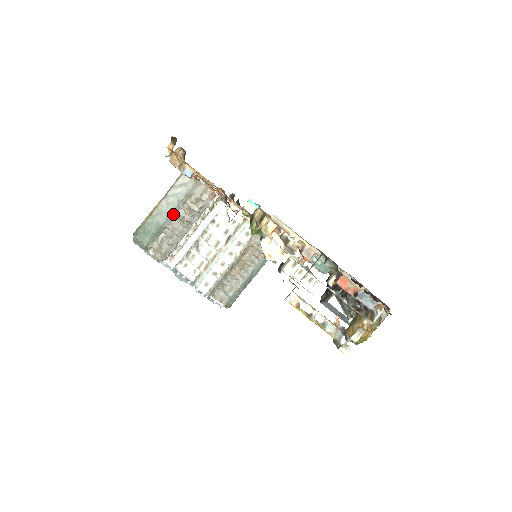
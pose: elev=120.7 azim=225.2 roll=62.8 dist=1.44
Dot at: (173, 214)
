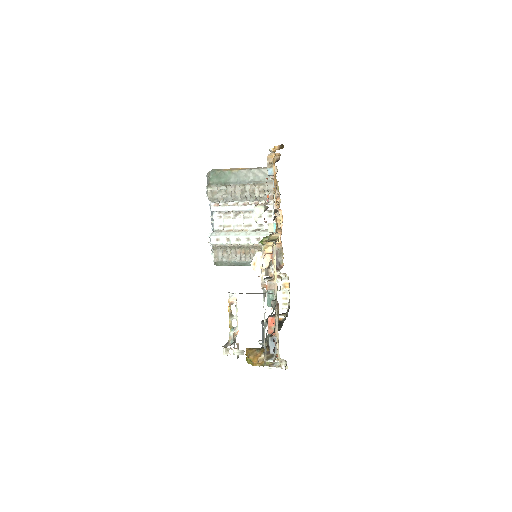
Dot at: (242, 183)
